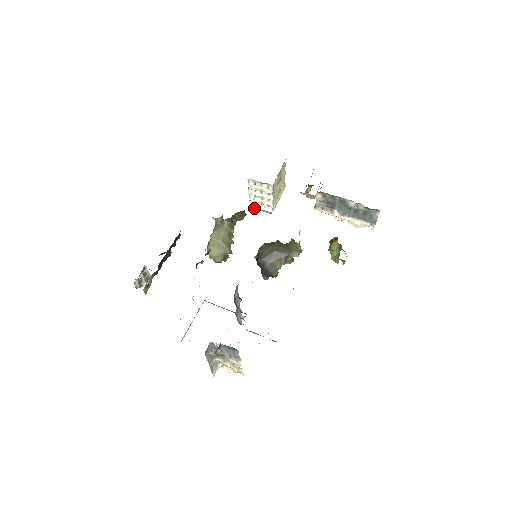
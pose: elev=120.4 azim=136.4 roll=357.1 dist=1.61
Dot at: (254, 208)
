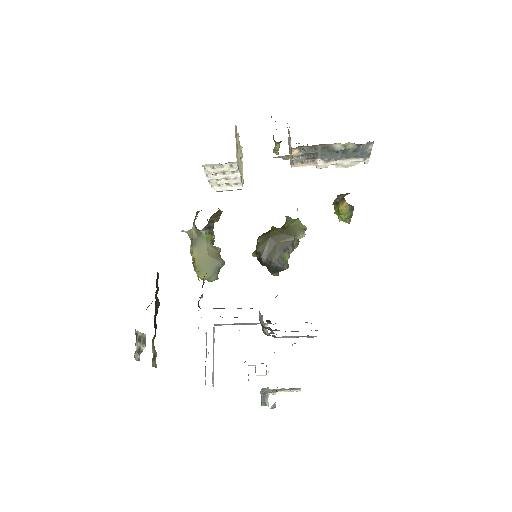
Dot at: (218, 191)
